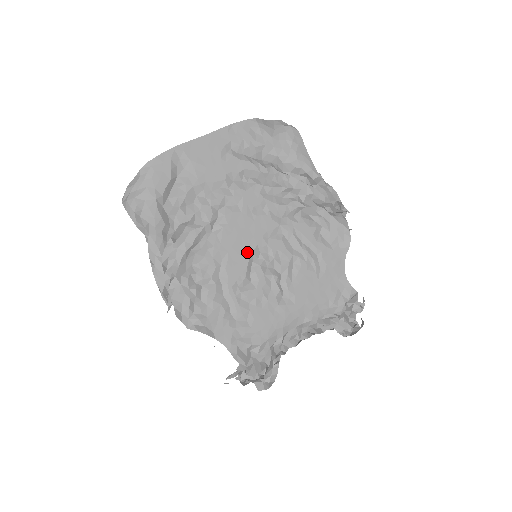
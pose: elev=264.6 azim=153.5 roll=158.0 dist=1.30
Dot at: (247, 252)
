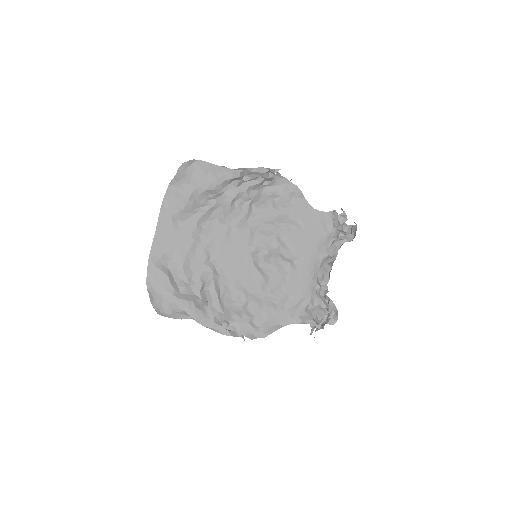
Dot at: (250, 264)
